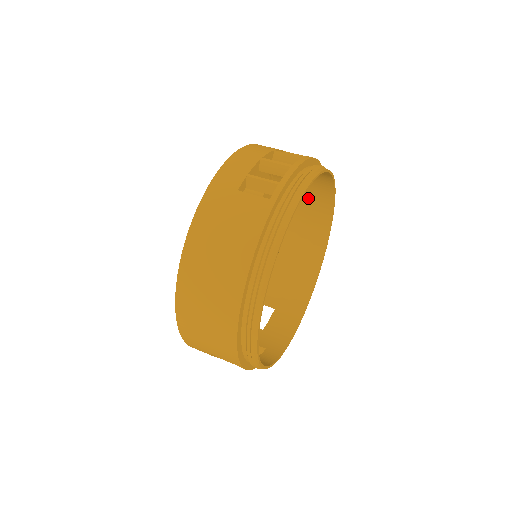
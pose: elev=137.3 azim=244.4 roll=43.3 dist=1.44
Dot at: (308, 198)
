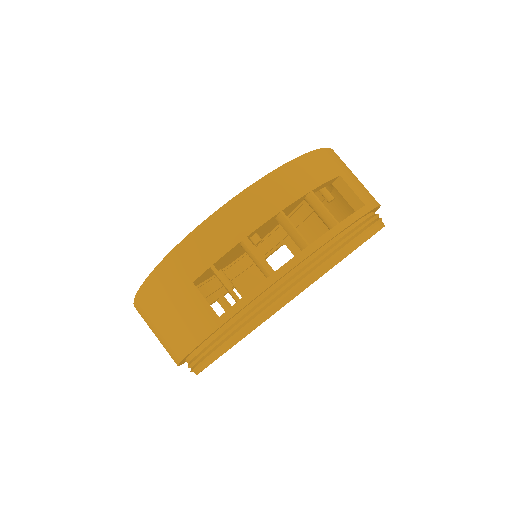
Dot at: occluded
